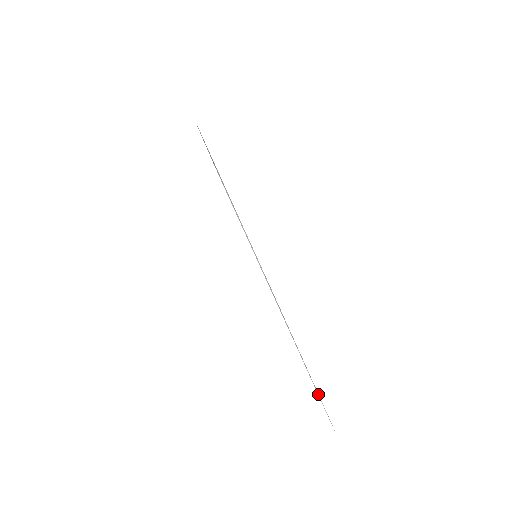
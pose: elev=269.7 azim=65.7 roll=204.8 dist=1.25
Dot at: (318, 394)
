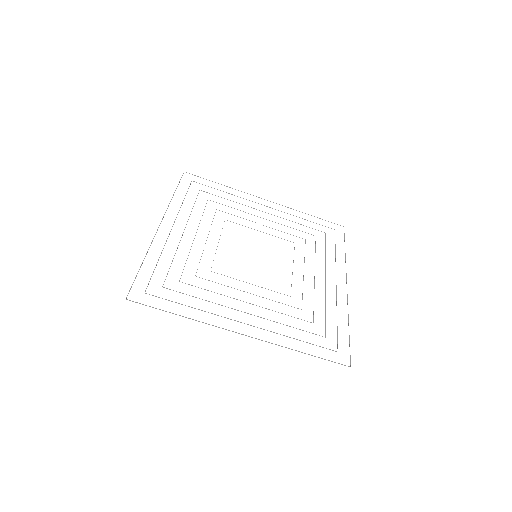
Dot at: (311, 355)
